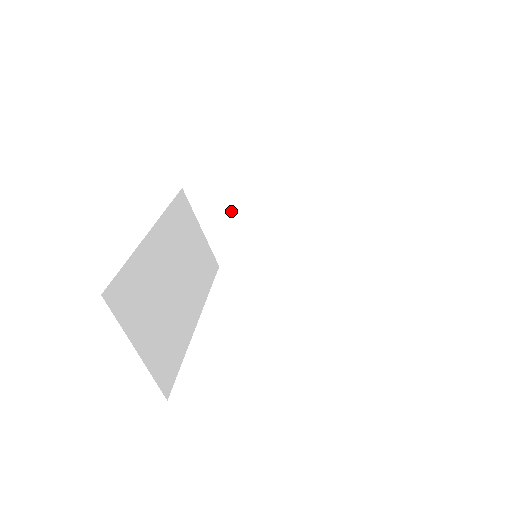
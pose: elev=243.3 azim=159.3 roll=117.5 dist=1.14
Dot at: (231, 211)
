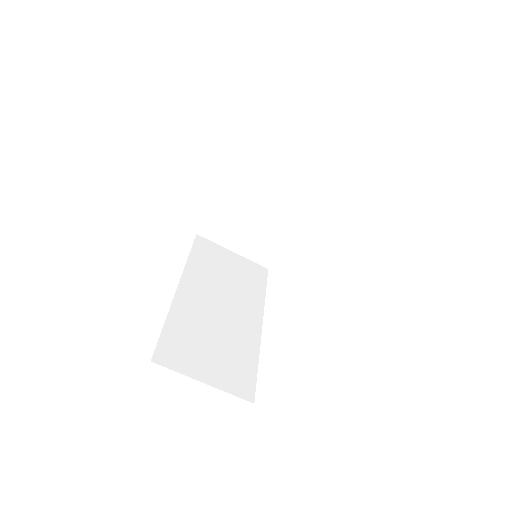
Dot at: (241, 225)
